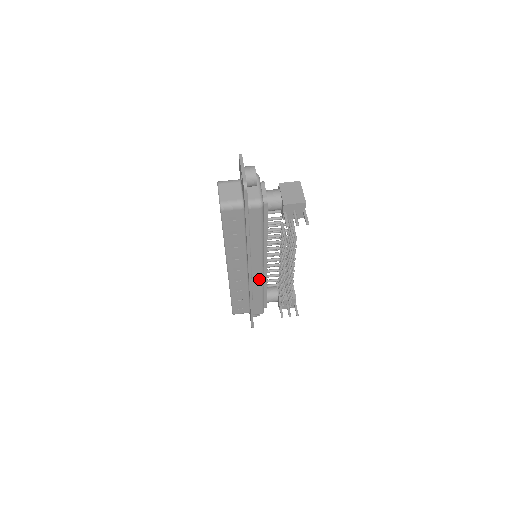
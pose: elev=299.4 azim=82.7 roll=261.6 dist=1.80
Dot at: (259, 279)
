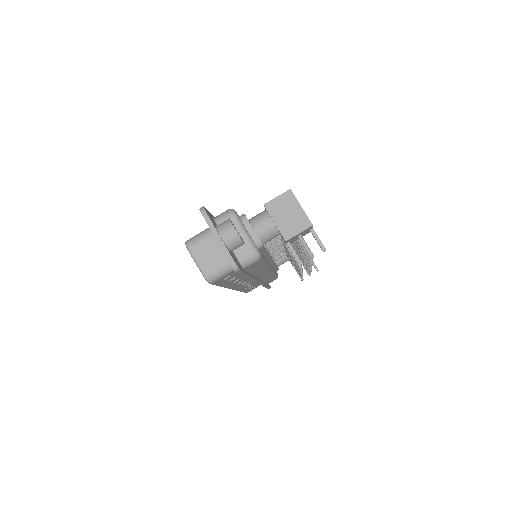
Dot at: (269, 275)
